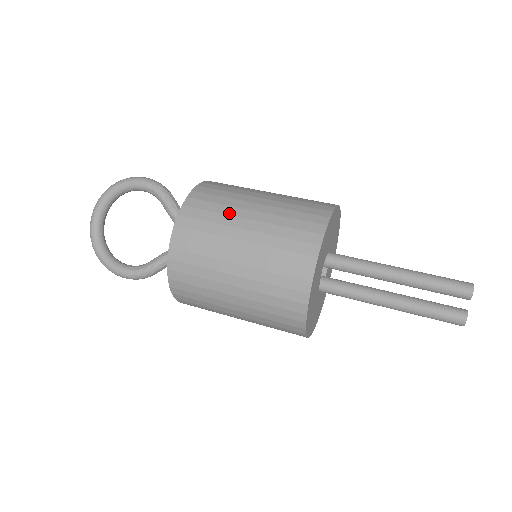
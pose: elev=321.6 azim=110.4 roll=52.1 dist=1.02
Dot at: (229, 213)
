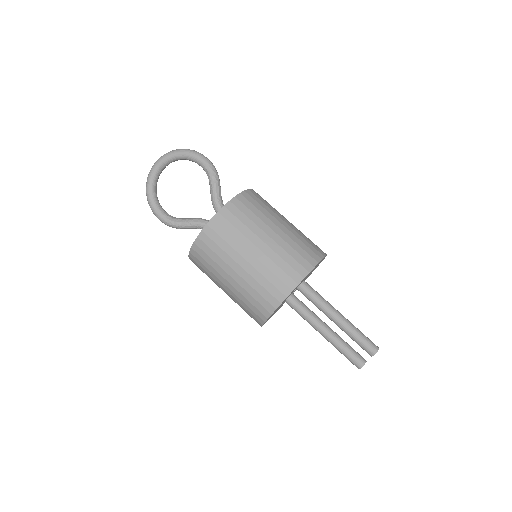
Dot at: (252, 229)
